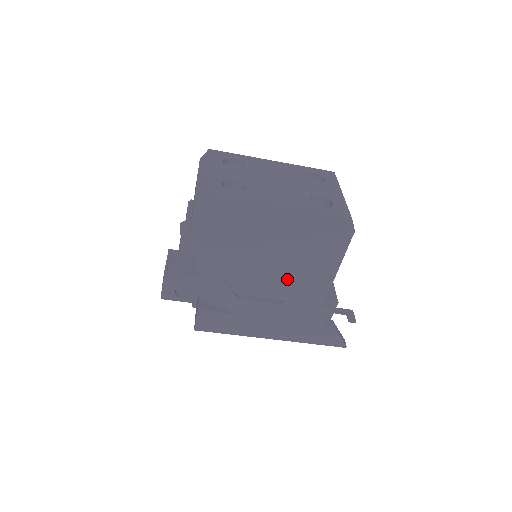
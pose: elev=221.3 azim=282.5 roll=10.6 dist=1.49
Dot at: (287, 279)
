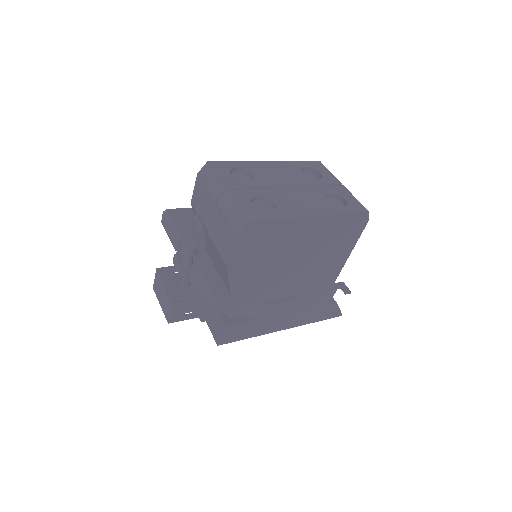
Dot at: (307, 276)
